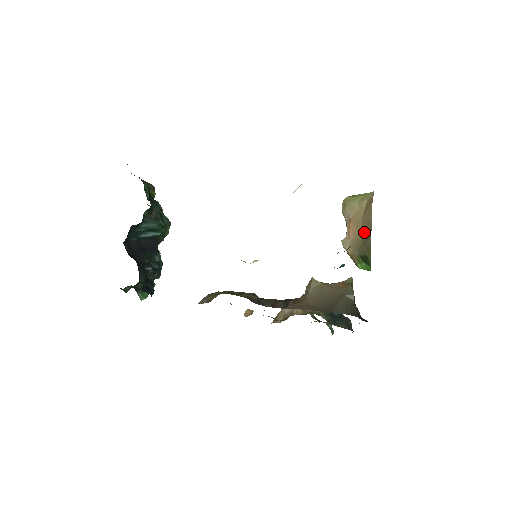
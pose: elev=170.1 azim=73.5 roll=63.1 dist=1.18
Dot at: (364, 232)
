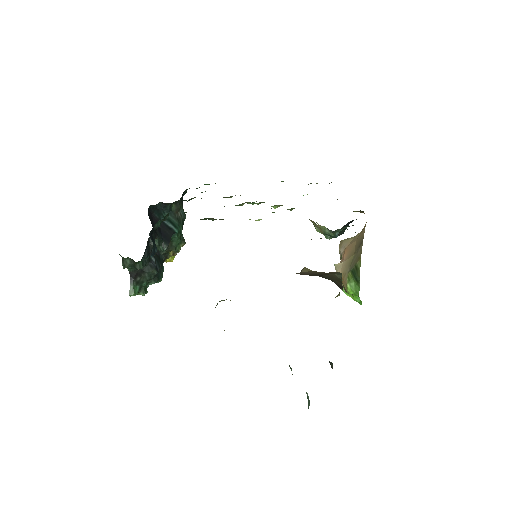
Dot at: (357, 246)
